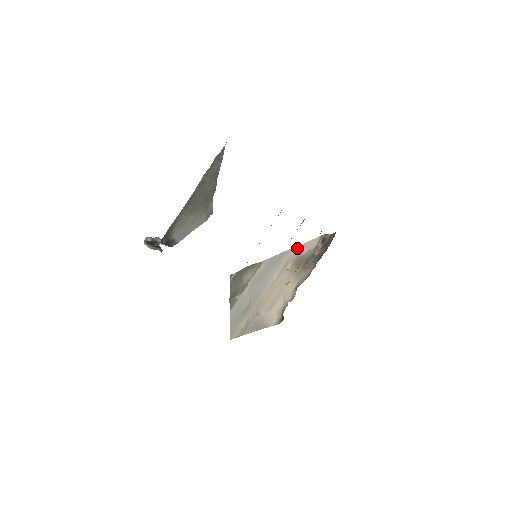
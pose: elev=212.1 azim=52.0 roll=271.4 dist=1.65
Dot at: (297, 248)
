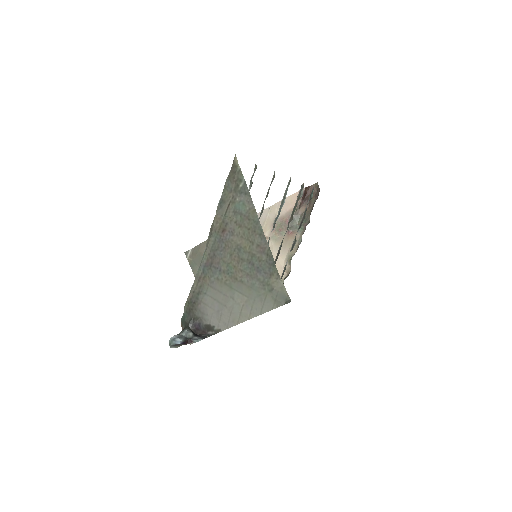
Dot at: (271, 209)
